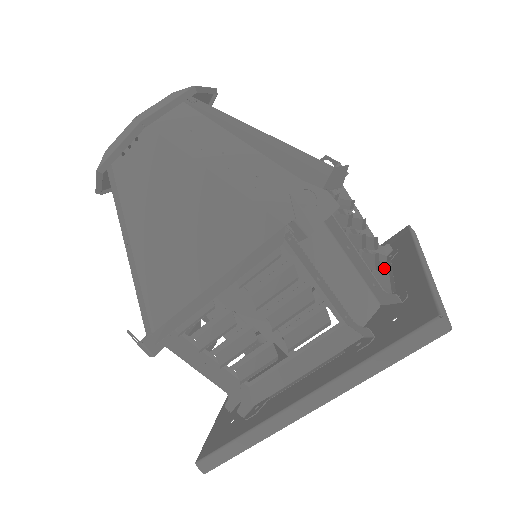
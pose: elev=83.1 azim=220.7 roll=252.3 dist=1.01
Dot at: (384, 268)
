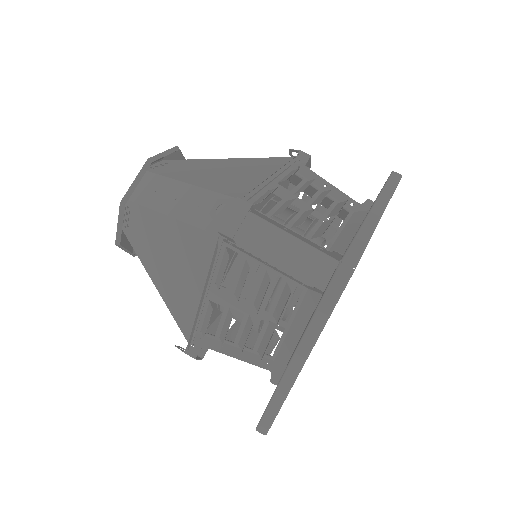
Dot at: (356, 225)
